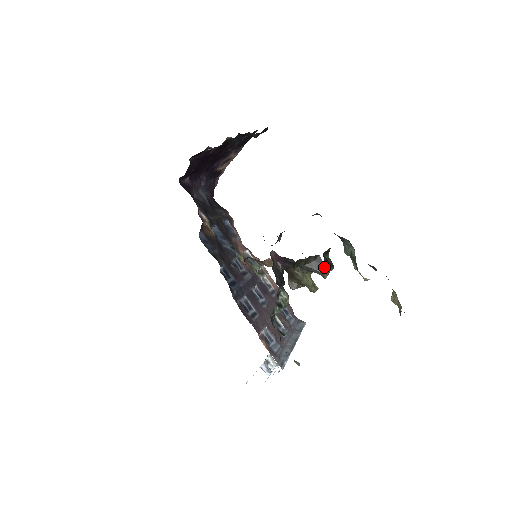
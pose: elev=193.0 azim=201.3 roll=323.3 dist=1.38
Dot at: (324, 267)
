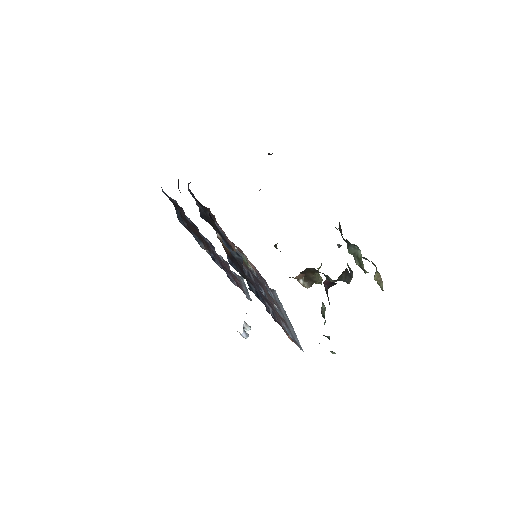
Dot at: (350, 276)
